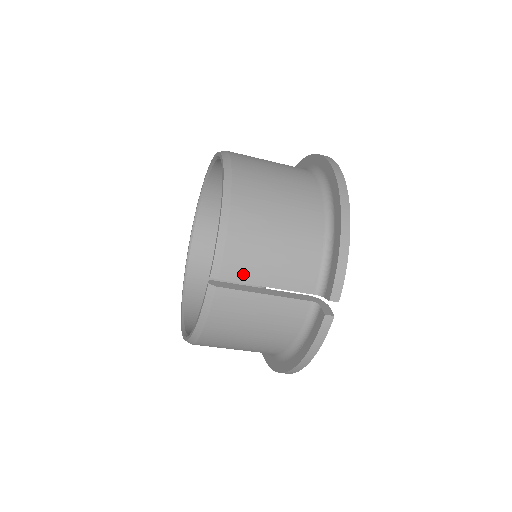
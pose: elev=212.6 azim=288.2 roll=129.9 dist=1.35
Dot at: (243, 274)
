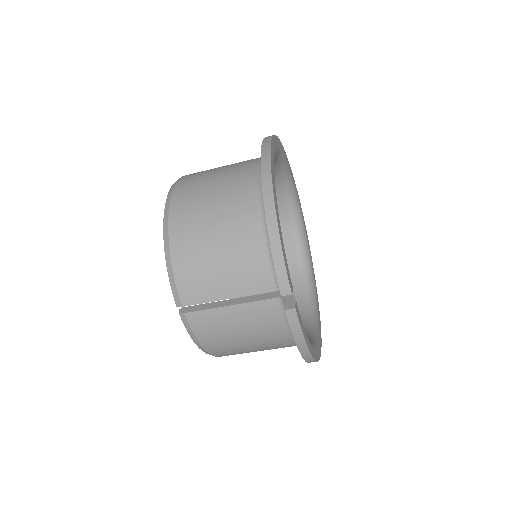
Dot at: (200, 295)
